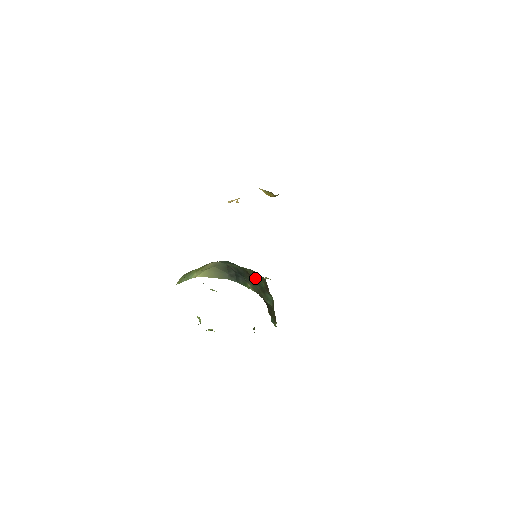
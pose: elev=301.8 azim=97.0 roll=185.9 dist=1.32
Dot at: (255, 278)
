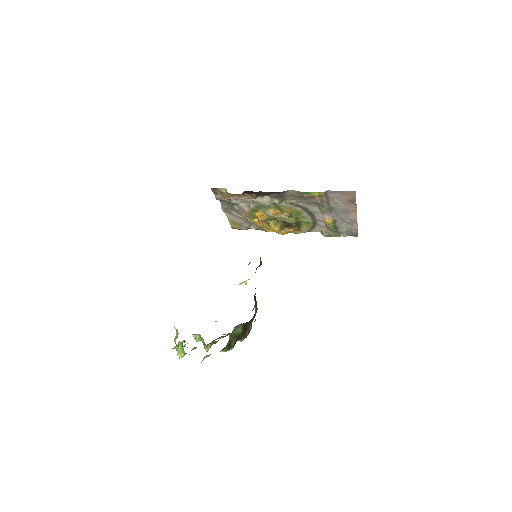
Dot at: occluded
